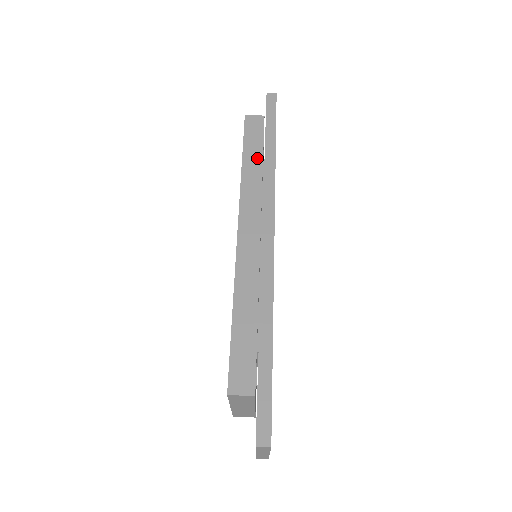
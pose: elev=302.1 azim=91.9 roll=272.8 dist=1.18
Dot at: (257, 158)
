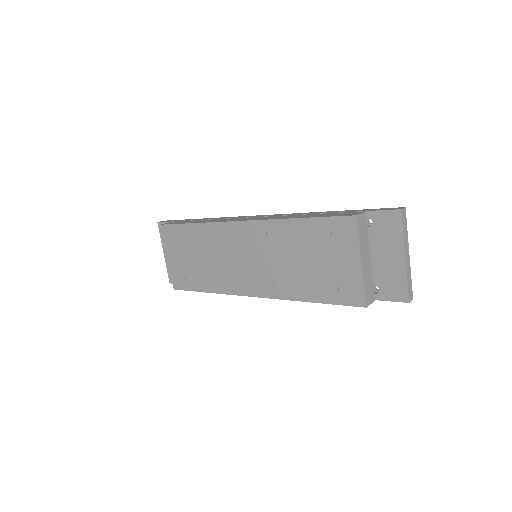
Dot at: occluded
